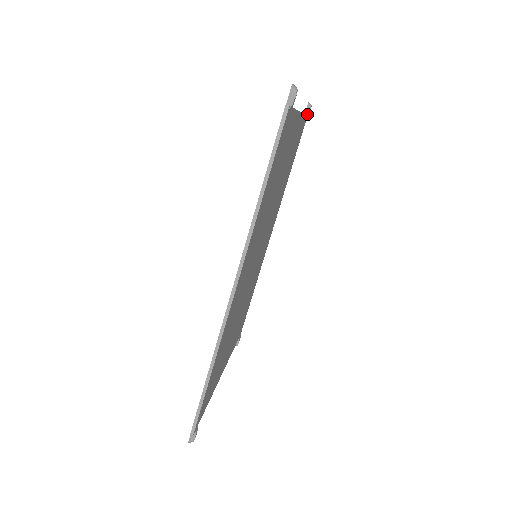
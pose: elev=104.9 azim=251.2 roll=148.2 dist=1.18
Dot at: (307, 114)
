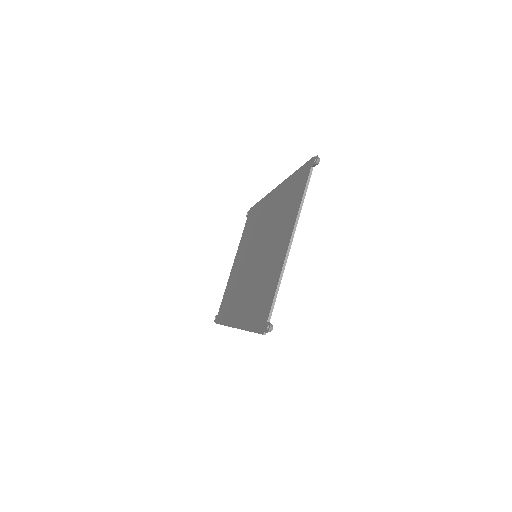
Dot at: (314, 166)
